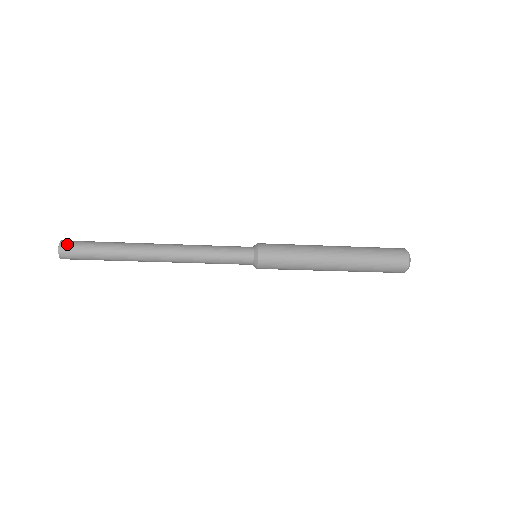
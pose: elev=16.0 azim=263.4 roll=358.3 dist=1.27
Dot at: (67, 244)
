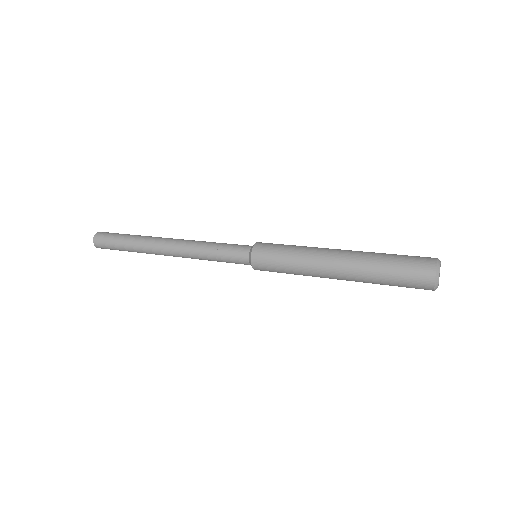
Dot at: (98, 242)
